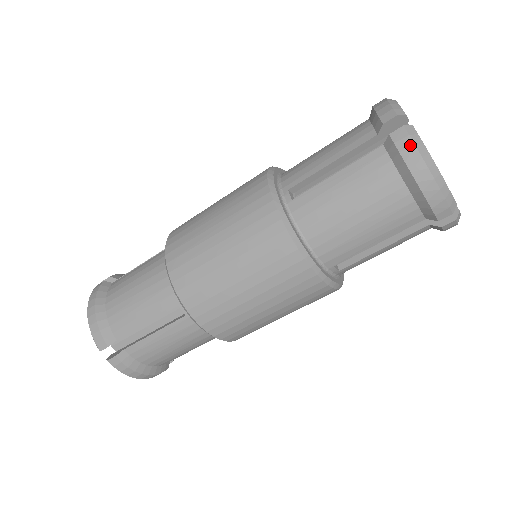
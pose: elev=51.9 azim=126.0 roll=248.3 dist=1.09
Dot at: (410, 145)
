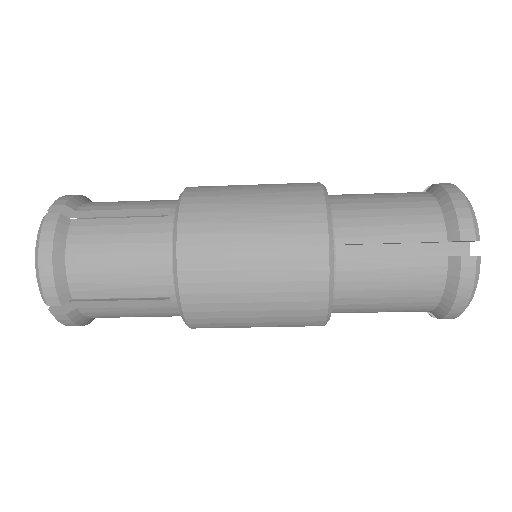
Dot at: (472, 276)
